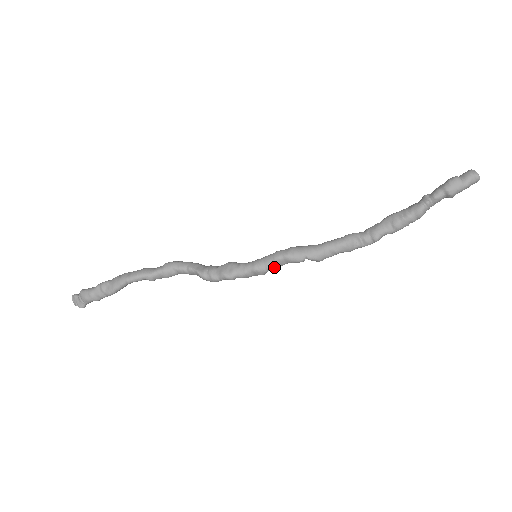
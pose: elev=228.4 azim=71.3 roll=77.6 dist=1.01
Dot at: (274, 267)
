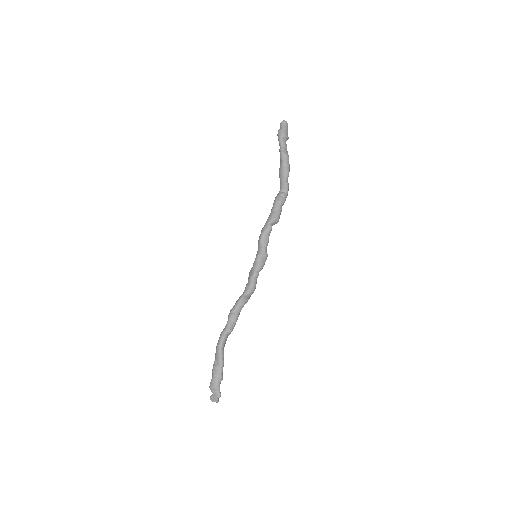
Dot at: (265, 245)
